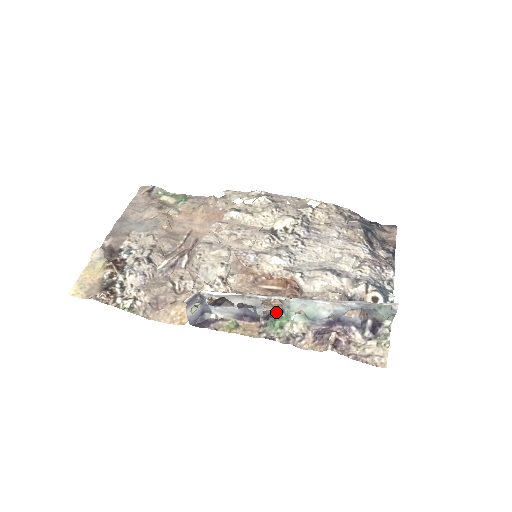
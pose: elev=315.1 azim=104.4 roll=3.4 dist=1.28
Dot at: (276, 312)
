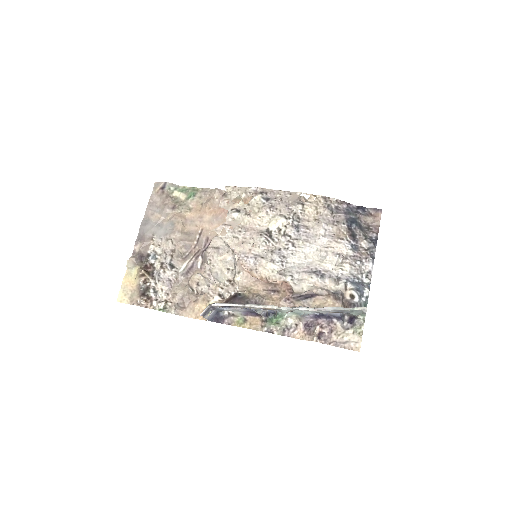
Dot at: (273, 312)
